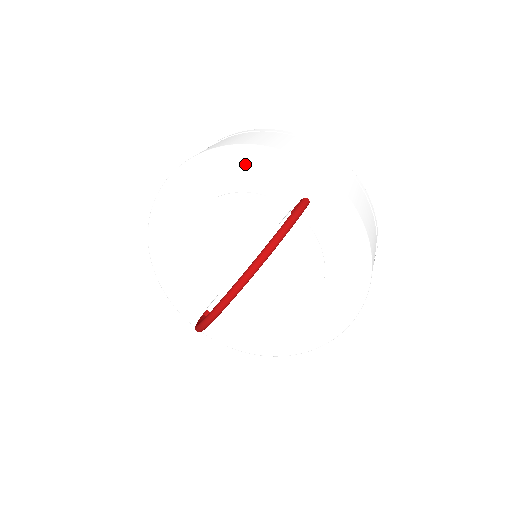
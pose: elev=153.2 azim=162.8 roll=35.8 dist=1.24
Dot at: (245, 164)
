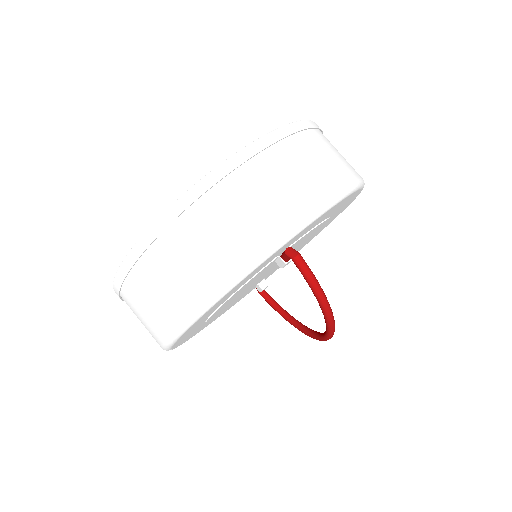
Dot at: occluded
